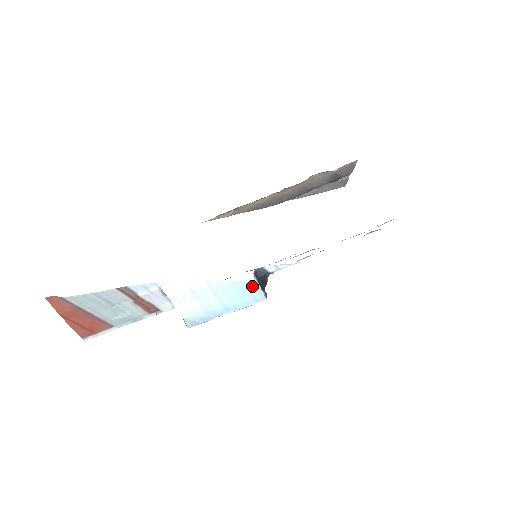
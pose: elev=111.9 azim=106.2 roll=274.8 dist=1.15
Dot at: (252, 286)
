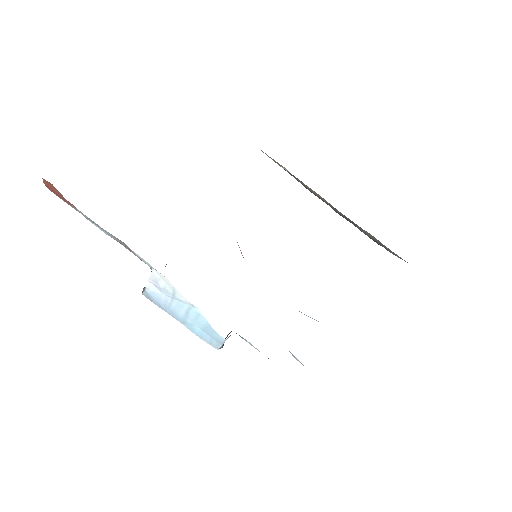
Dot at: (219, 339)
